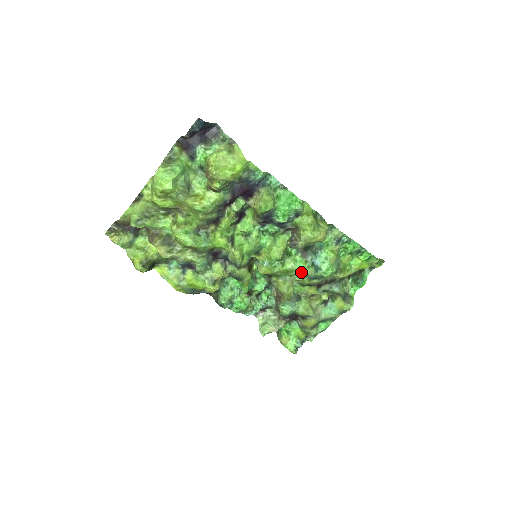
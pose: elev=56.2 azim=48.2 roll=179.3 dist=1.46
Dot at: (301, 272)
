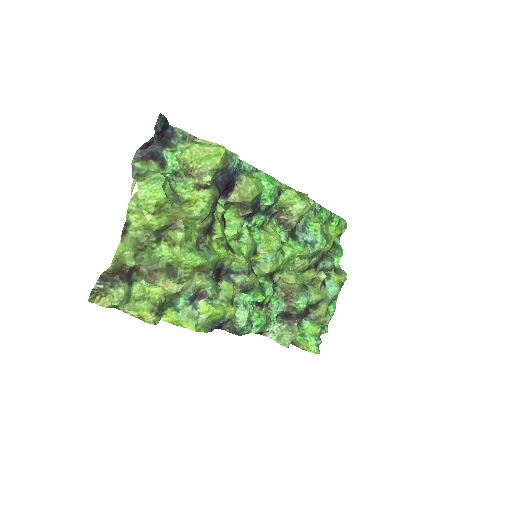
Dot at: (301, 254)
